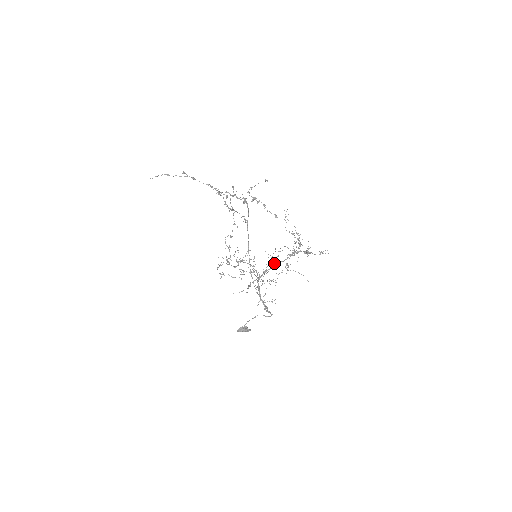
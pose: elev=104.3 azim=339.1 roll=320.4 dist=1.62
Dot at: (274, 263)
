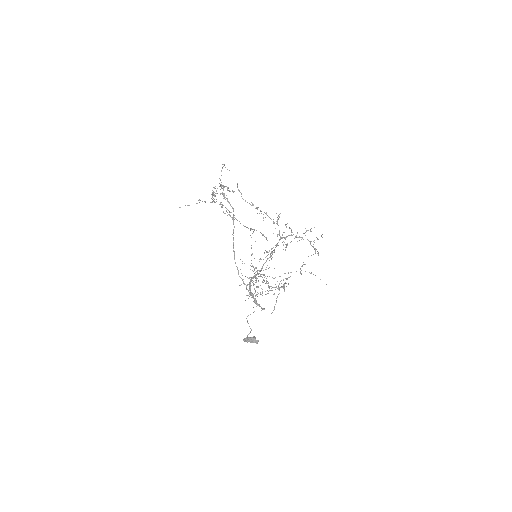
Dot at: occluded
